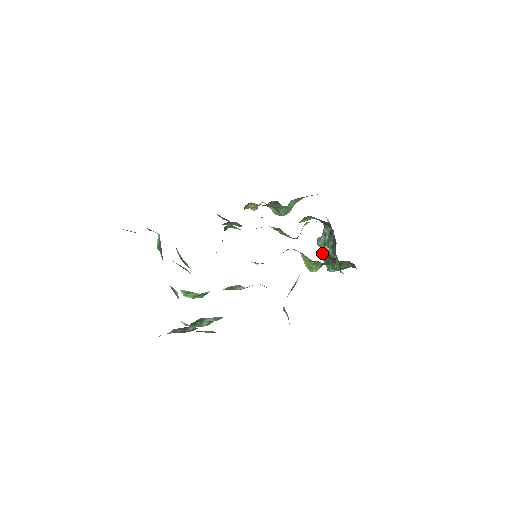
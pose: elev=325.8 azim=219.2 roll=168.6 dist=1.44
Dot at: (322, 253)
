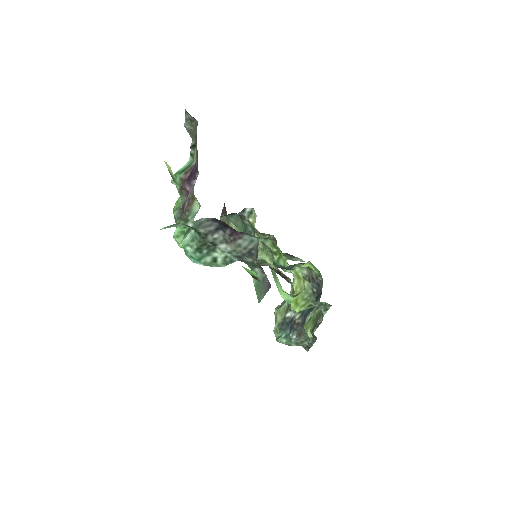
Dot at: occluded
